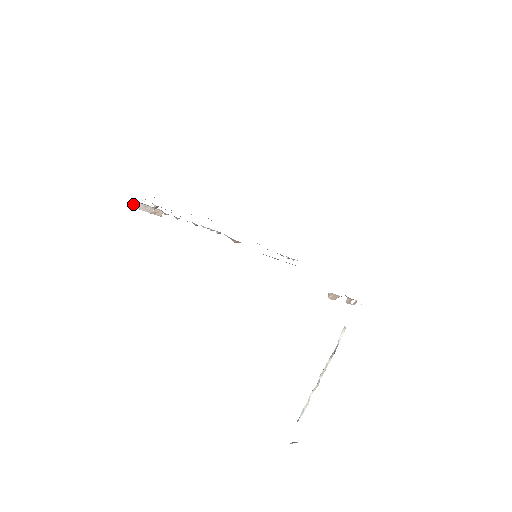
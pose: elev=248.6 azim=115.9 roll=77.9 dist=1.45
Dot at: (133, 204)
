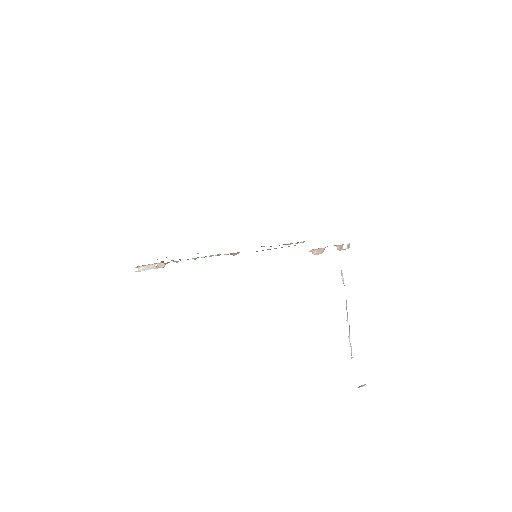
Dot at: (138, 269)
